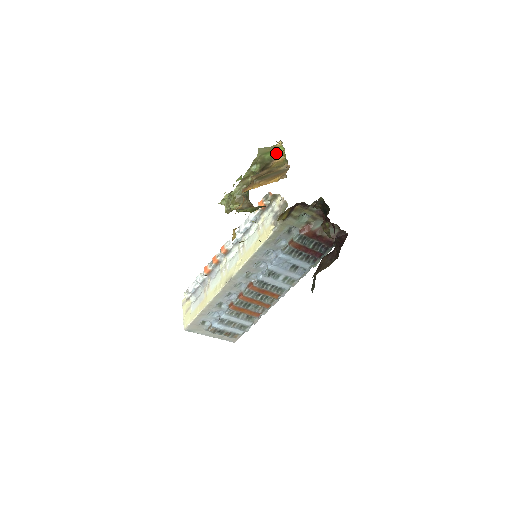
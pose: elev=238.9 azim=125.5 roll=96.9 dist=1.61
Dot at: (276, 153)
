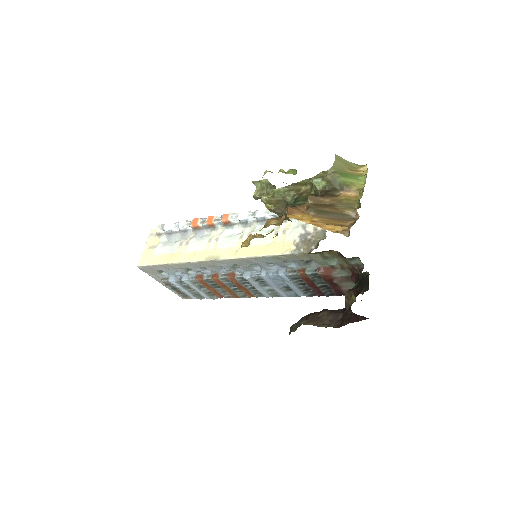
Dot at: (353, 182)
